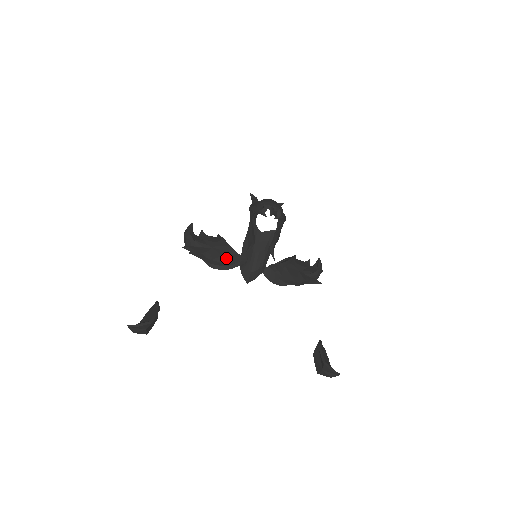
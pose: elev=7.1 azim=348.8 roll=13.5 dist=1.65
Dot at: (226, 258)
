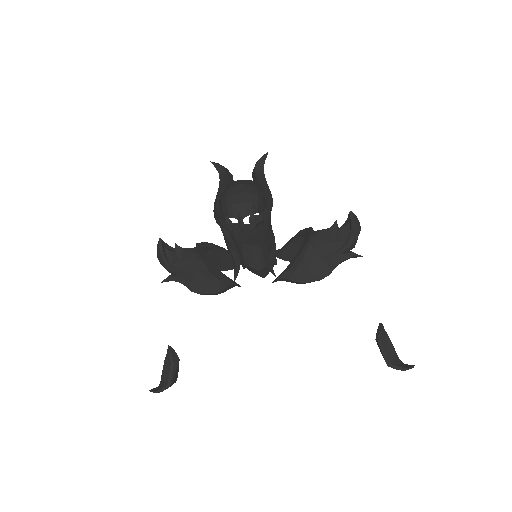
Dot at: (215, 287)
